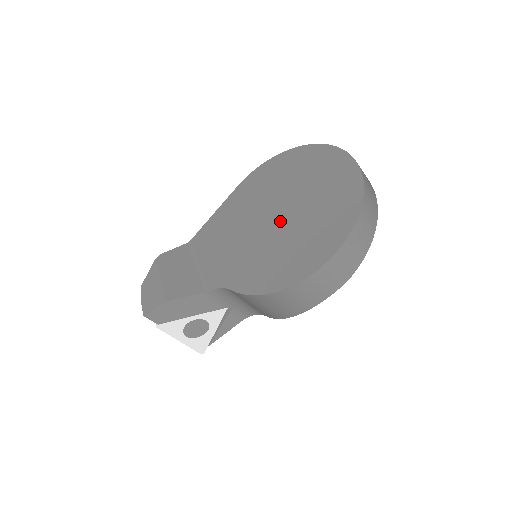
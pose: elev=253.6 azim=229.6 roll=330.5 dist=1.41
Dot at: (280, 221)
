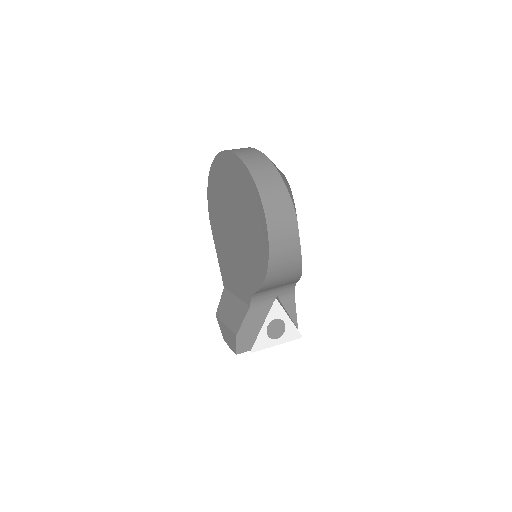
Dot at: (237, 227)
